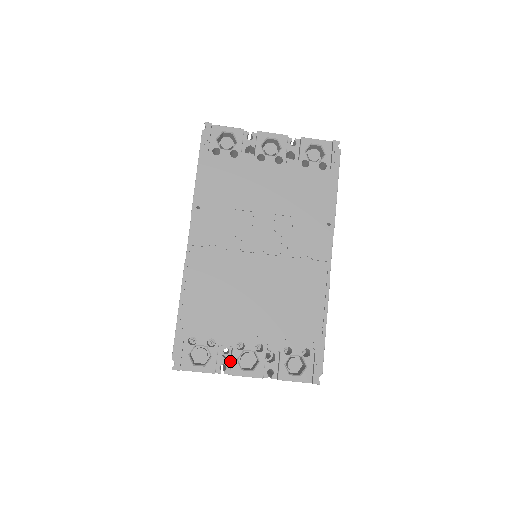
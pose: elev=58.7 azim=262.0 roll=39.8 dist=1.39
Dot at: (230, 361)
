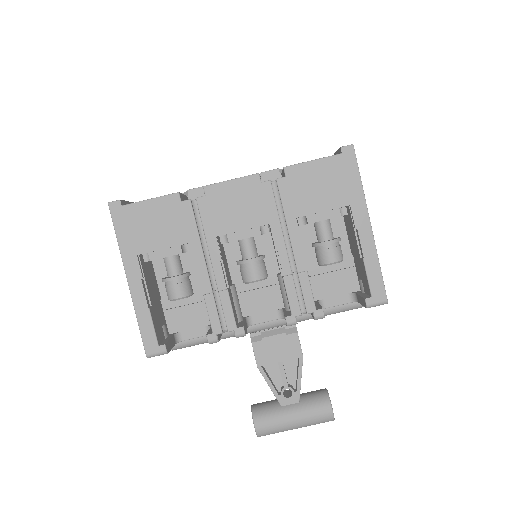
Dot at: occluded
